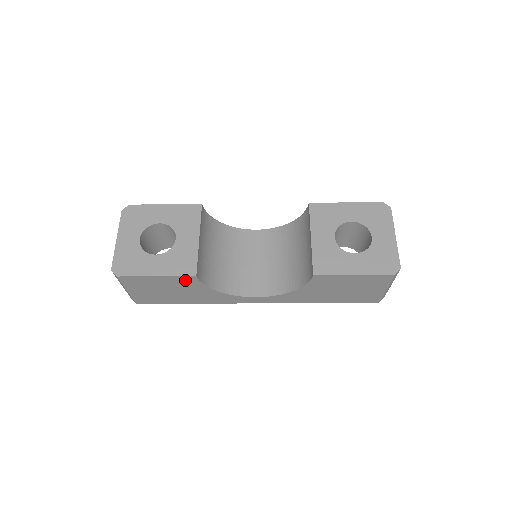
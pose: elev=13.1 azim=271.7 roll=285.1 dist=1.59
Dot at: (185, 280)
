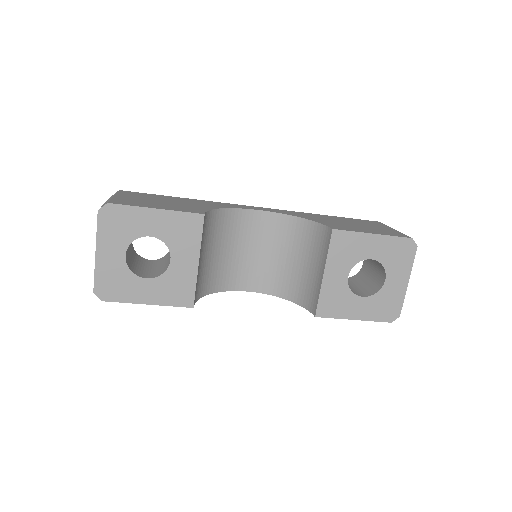
Dot at: occluded
